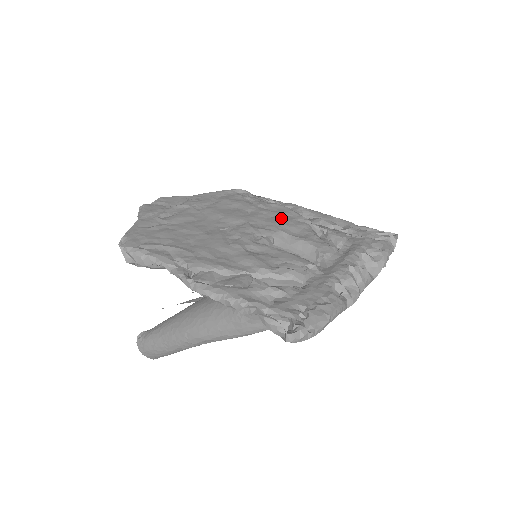
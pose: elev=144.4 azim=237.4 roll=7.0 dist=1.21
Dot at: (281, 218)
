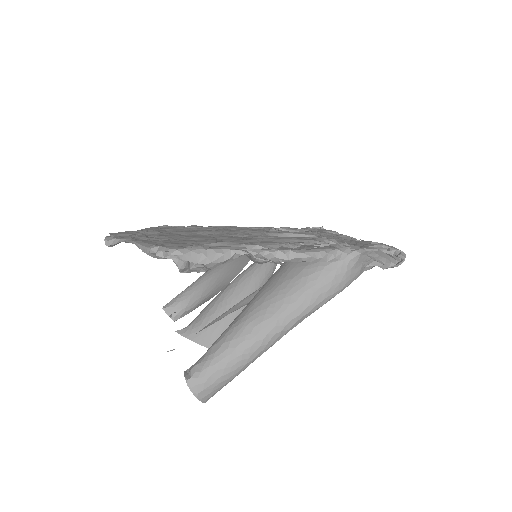
Dot at: occluded
